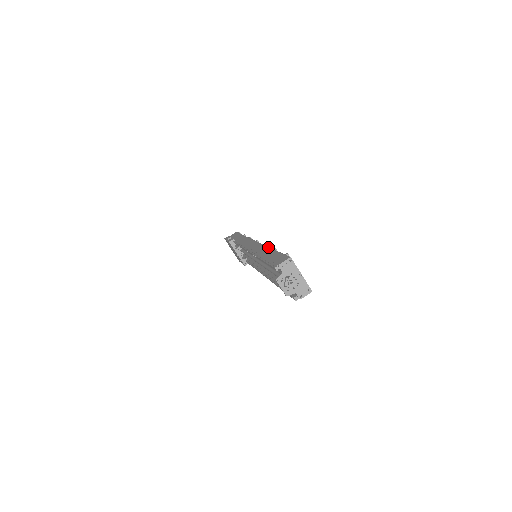
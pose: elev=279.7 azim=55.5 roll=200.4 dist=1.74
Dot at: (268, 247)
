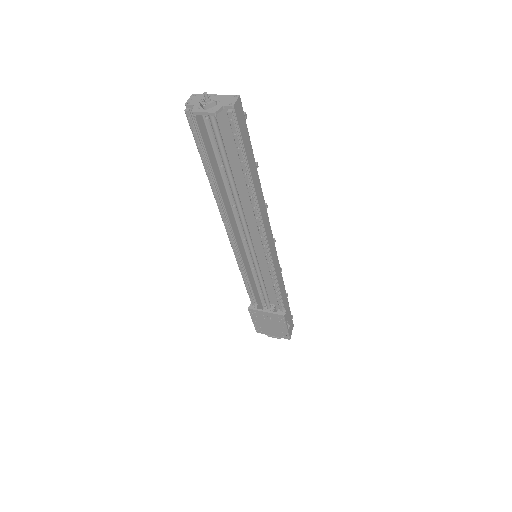
Dot at: occluded
